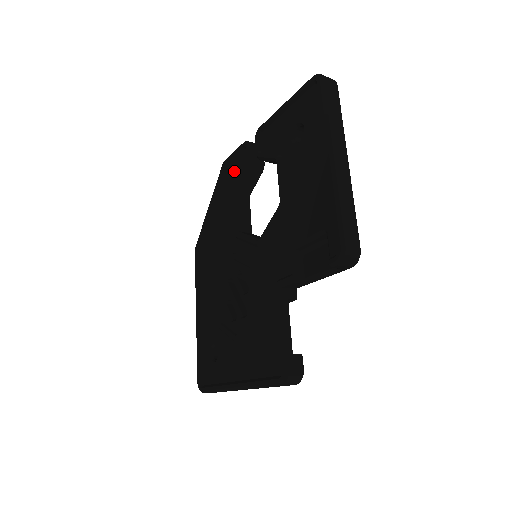
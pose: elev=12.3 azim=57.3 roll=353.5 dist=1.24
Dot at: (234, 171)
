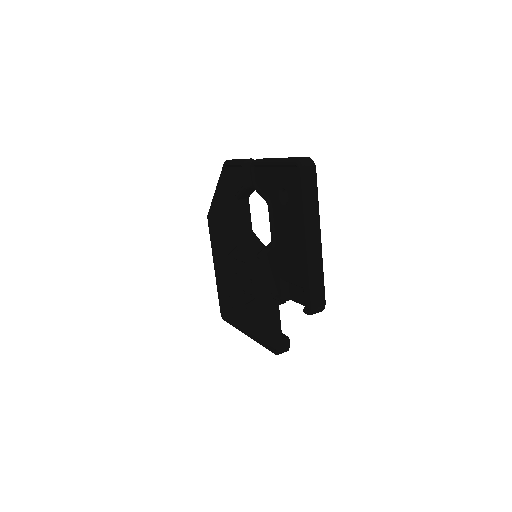
Dot at: (234, 178)
